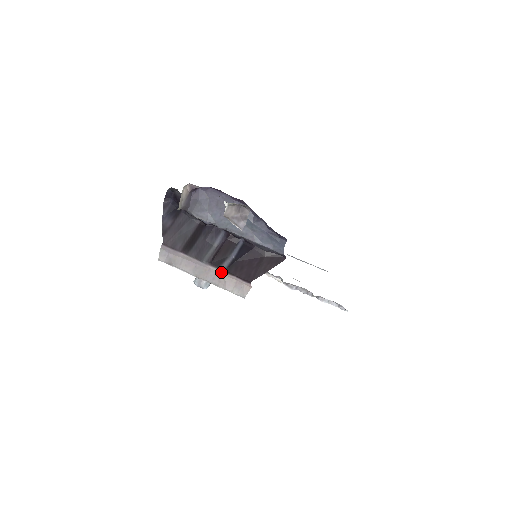
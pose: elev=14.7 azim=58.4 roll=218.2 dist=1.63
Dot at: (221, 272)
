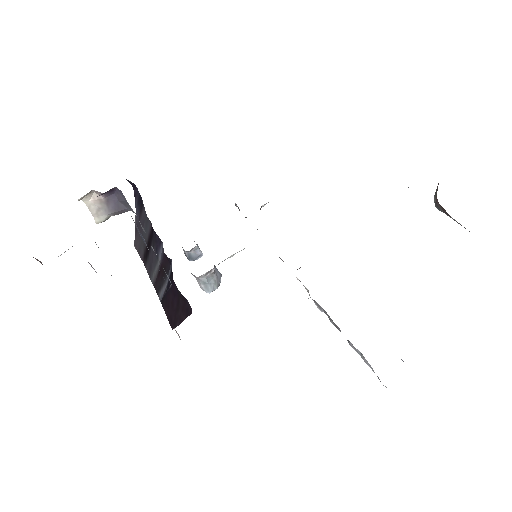
Dot at: occluded
